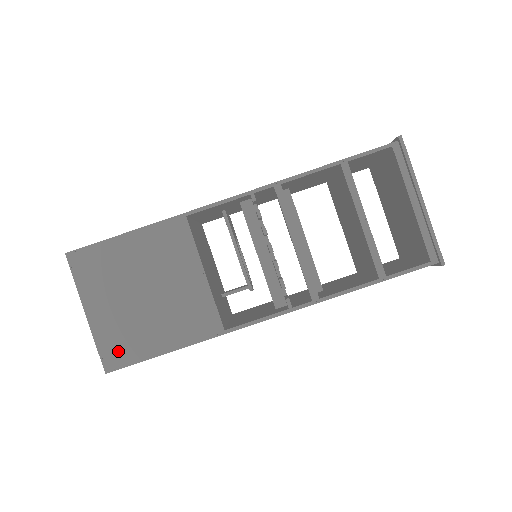
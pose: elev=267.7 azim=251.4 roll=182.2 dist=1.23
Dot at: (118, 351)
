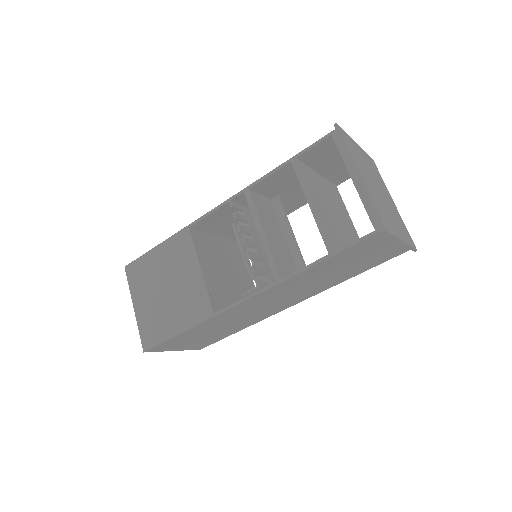
Dot at: (150, 334)
